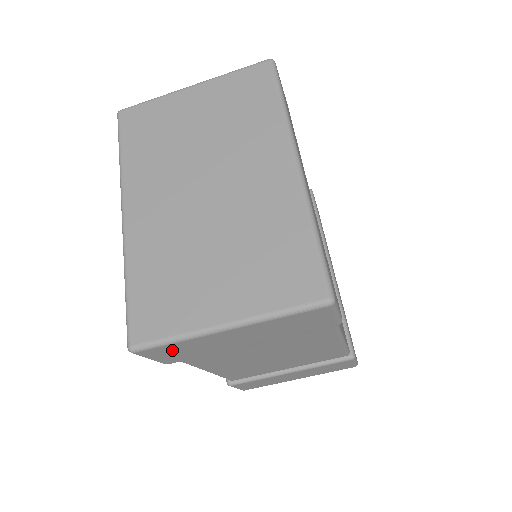
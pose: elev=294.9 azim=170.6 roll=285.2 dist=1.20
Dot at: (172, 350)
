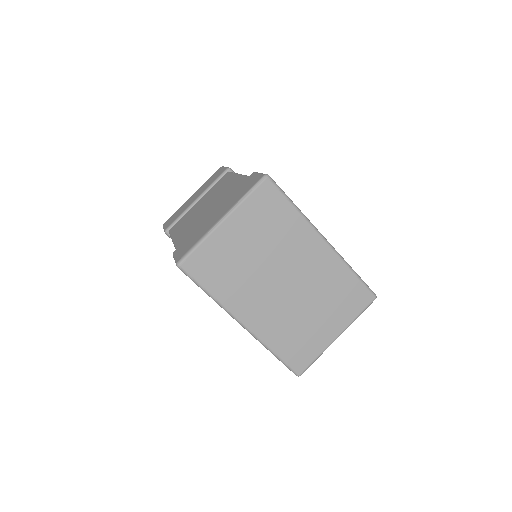
Dot at: occluded
